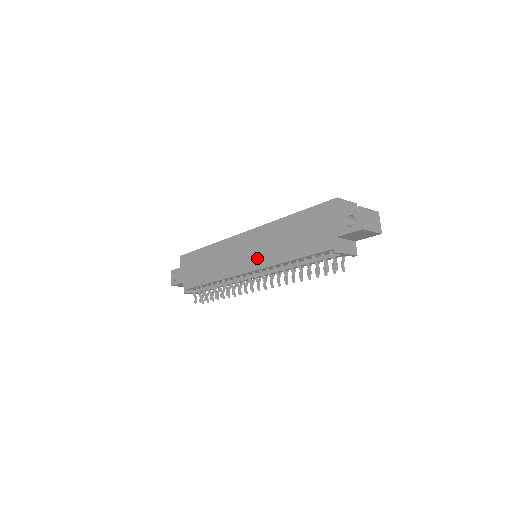
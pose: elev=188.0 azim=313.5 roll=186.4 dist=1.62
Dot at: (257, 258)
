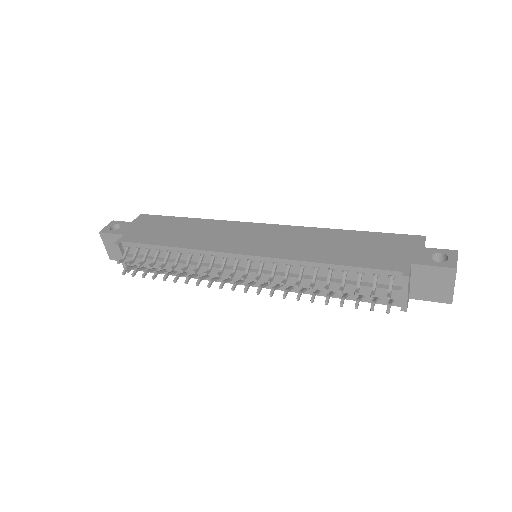
Dot at: (270, 247)
